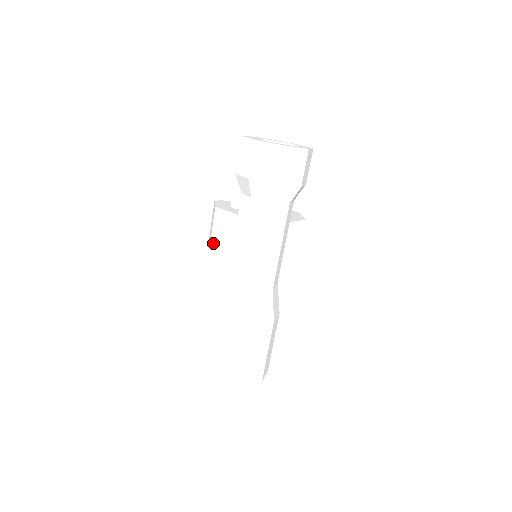
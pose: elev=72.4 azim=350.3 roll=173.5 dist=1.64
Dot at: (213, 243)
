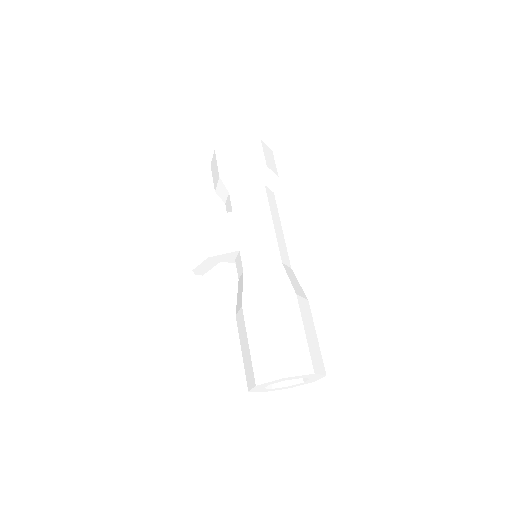
Dot at: (212, 251)
